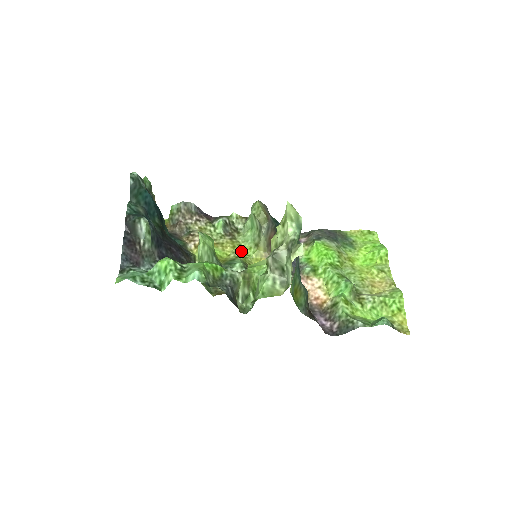
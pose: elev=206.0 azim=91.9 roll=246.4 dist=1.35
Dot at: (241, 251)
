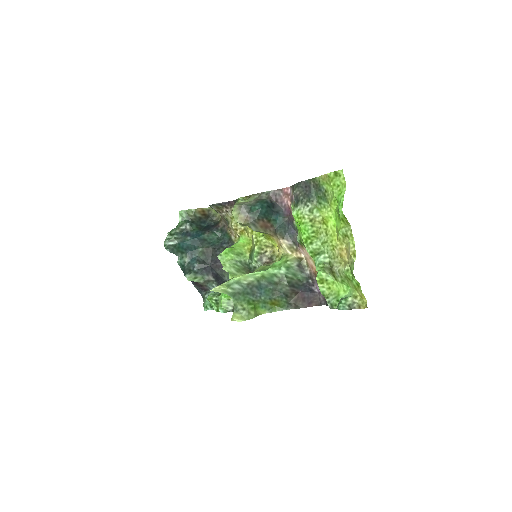
Dot at: (257, 234)
